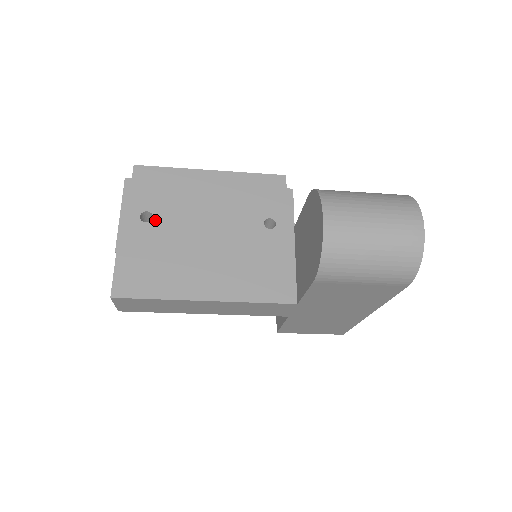
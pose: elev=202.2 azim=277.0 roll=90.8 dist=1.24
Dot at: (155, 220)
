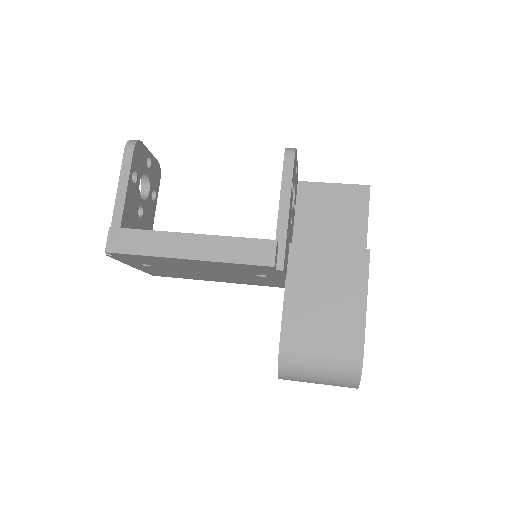
Dot at: (155, 267)
